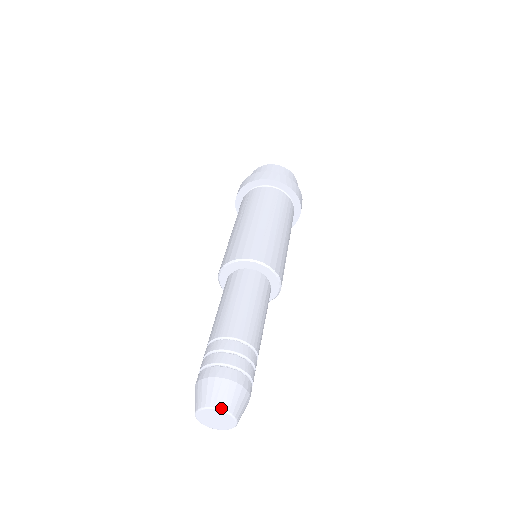
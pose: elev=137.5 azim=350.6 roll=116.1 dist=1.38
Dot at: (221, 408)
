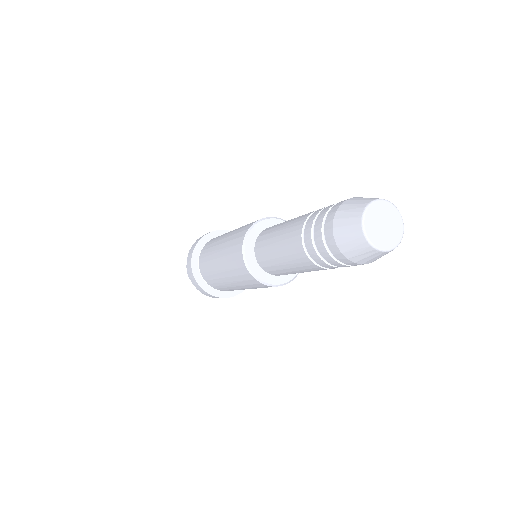
Dot at: (391, 203)
